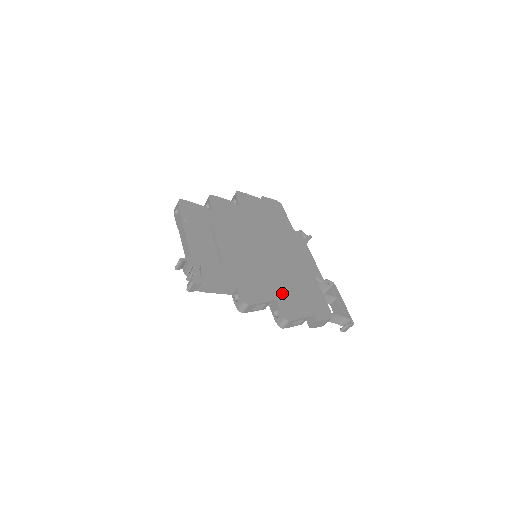
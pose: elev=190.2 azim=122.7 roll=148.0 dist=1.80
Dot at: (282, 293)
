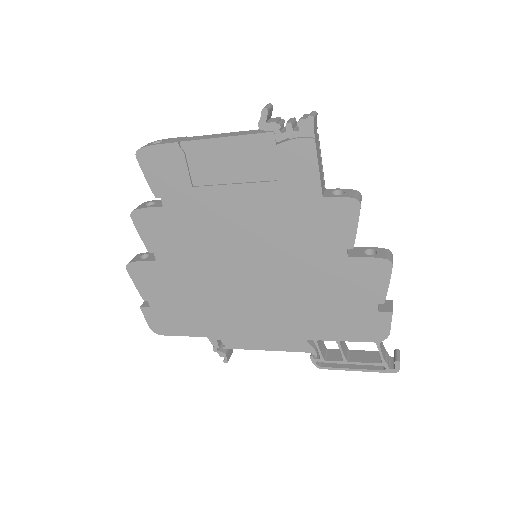
Dot at: occluded
